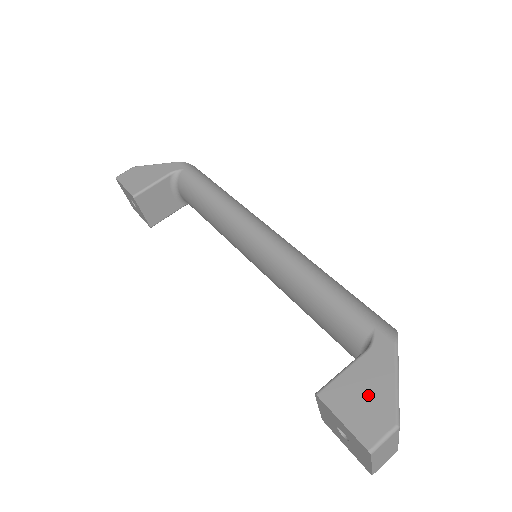
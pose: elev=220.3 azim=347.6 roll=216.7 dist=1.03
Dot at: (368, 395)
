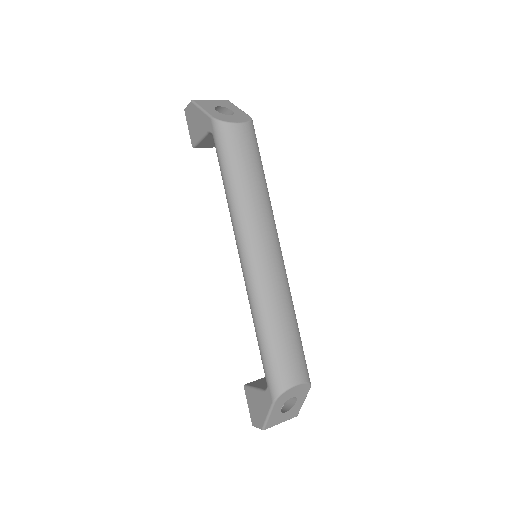
Dot at: (257, 408)
